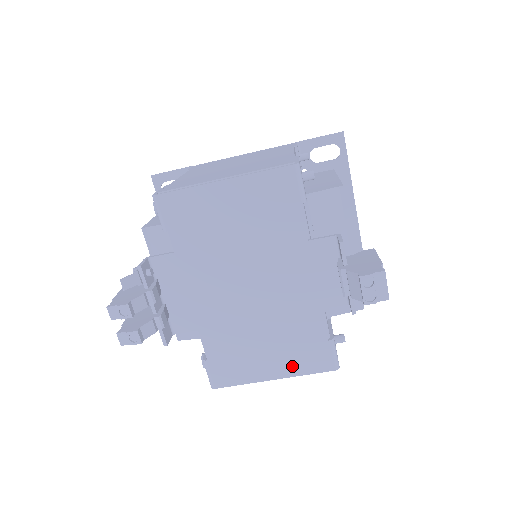
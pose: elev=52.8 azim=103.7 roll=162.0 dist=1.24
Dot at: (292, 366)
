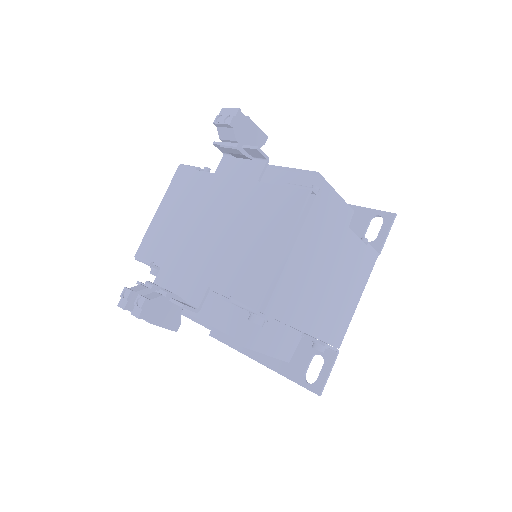
Dot at: (283, 226)
